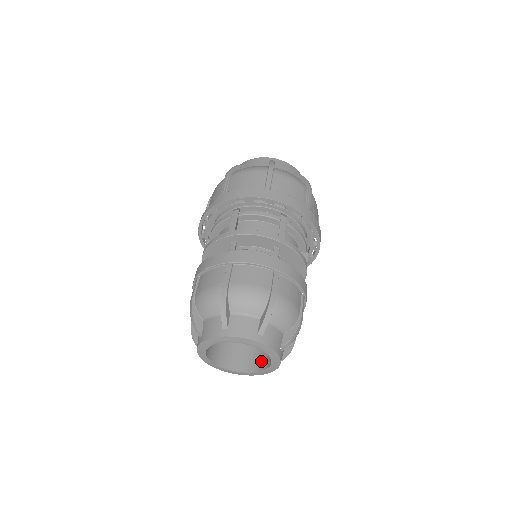
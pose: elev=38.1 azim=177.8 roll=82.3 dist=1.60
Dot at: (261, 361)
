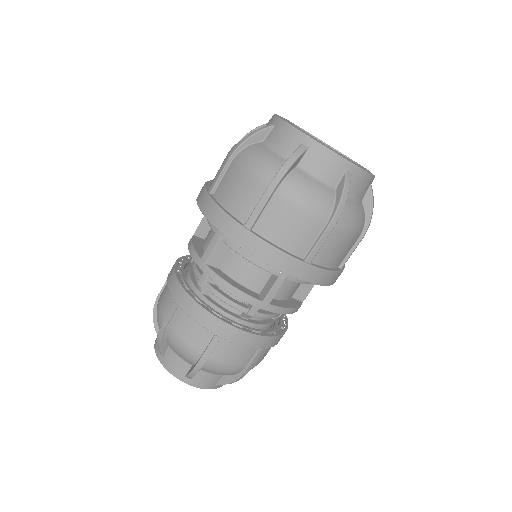
Dot at: occluded
